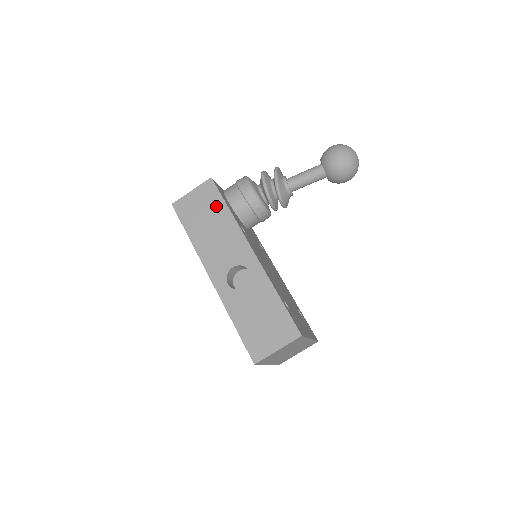
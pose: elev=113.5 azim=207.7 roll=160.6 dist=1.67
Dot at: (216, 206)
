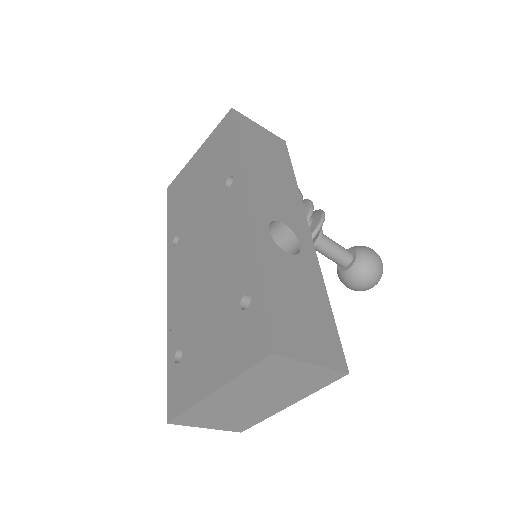
Dot at: (282, 162)
